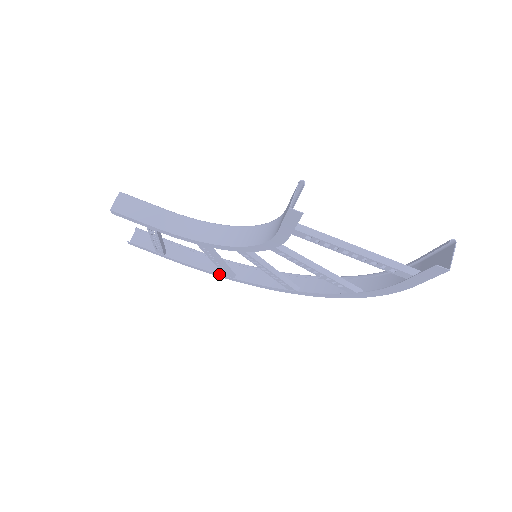
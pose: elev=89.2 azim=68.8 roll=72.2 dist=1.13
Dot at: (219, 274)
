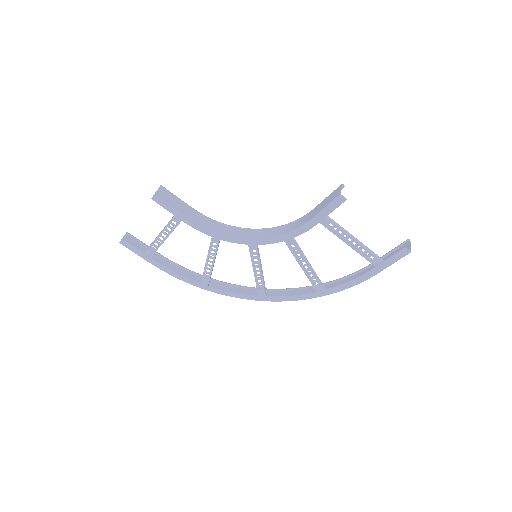
Dot at: (197, 282)
